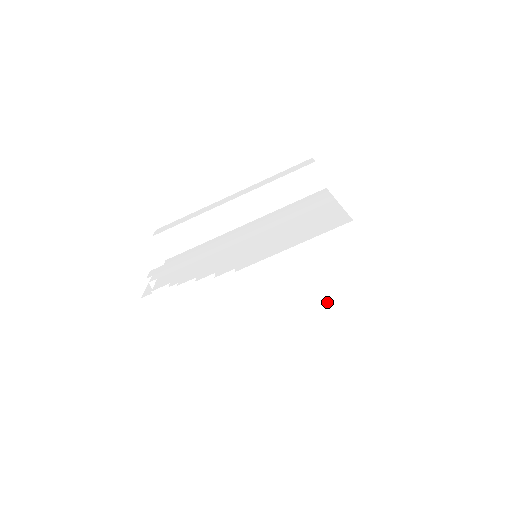
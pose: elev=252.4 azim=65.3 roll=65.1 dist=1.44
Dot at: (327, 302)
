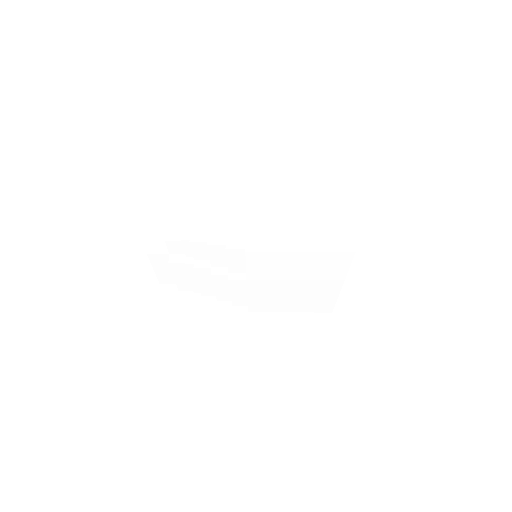
Dot at: (307, 242)
